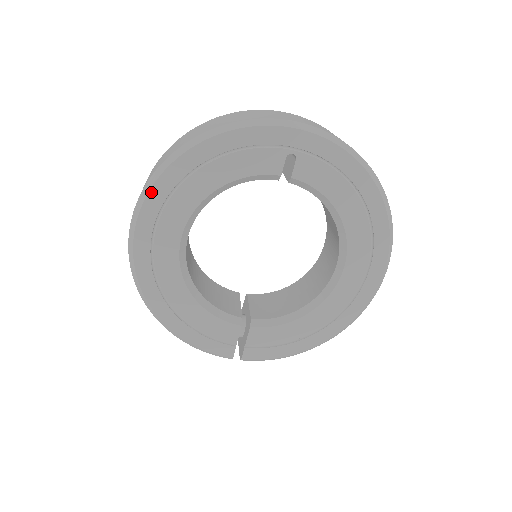
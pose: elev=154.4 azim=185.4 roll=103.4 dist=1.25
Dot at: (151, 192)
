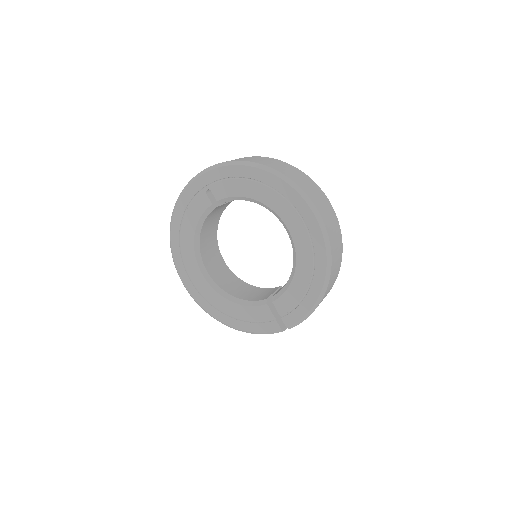
Dot at: (174, 257)
